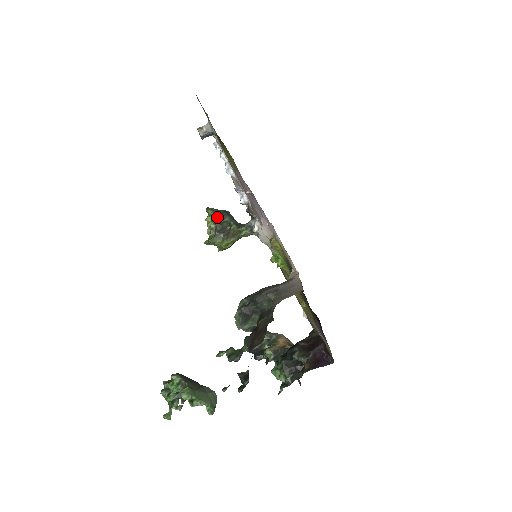
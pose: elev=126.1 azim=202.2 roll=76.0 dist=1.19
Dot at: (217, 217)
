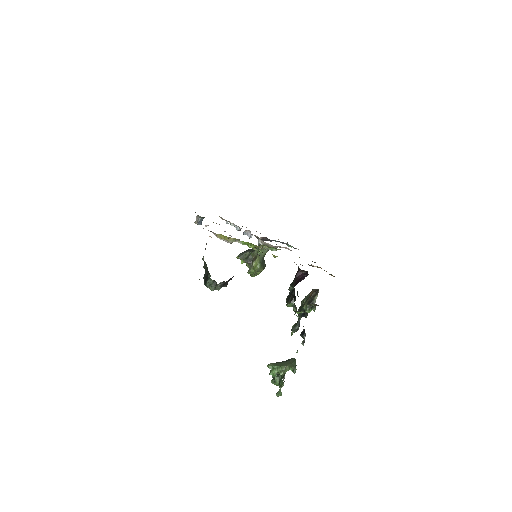
Dot at: (240, 256)
